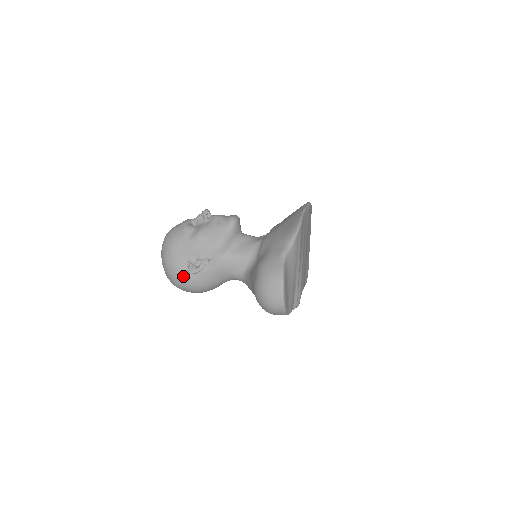
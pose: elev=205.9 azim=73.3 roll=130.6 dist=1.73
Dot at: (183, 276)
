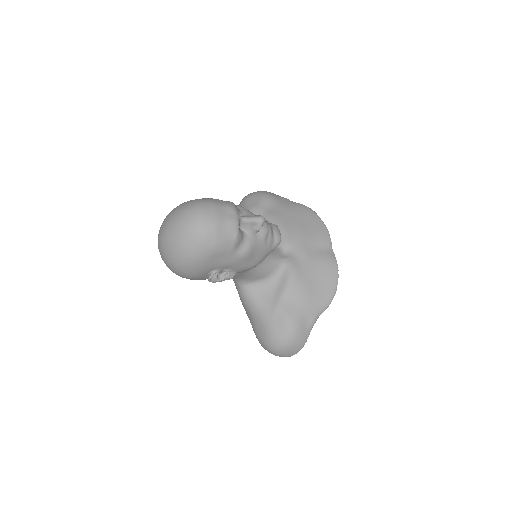
Dot at: (196, 277)
